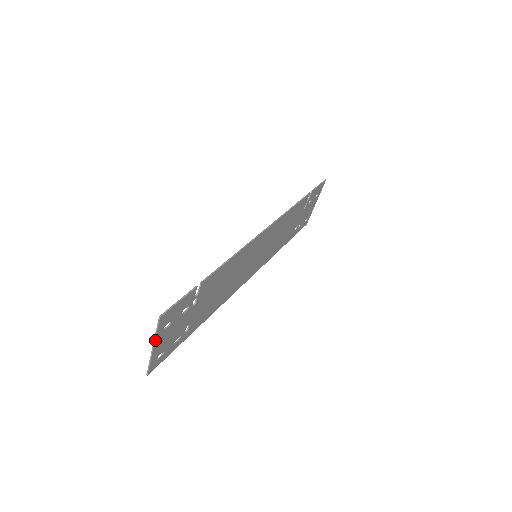
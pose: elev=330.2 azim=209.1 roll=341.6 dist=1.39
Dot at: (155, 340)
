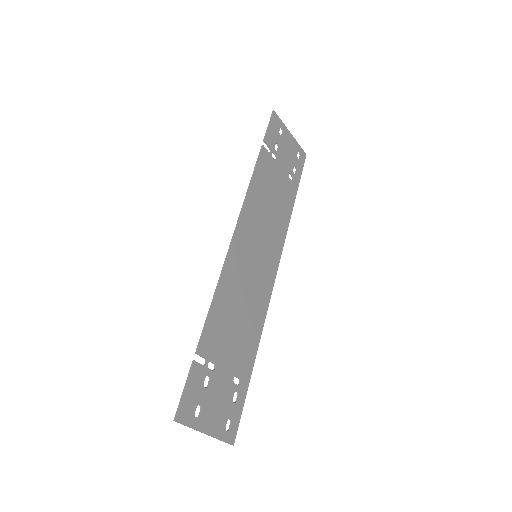
Dot at: (198, 430)
